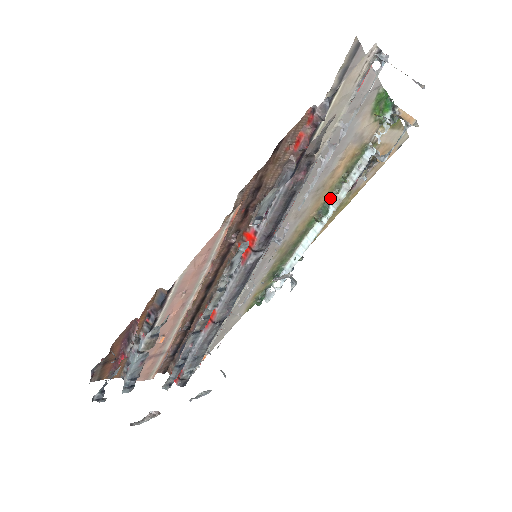
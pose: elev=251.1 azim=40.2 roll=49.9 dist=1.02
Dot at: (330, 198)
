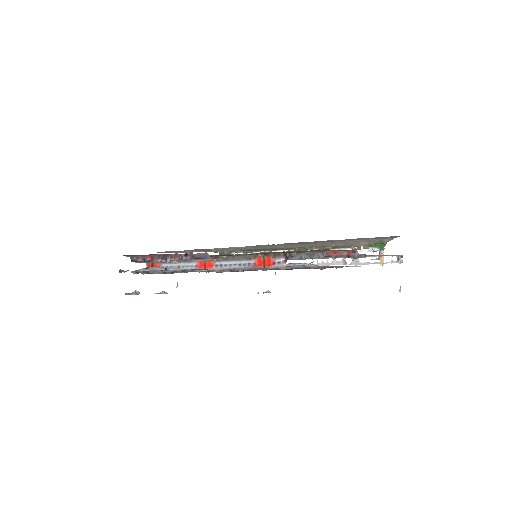
Dot at: (312, 248)
